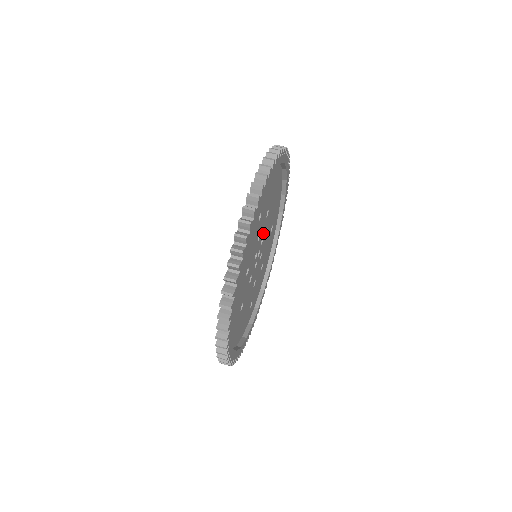
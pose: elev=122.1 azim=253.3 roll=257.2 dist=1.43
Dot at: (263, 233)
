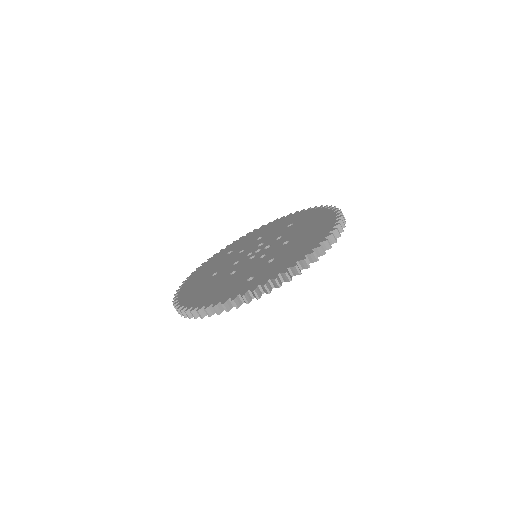
Dot at: occluded
